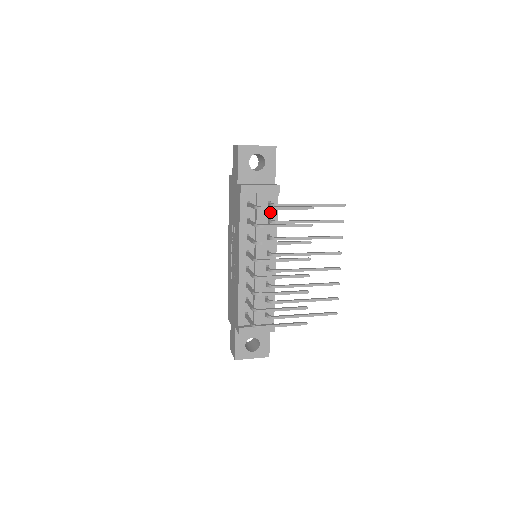
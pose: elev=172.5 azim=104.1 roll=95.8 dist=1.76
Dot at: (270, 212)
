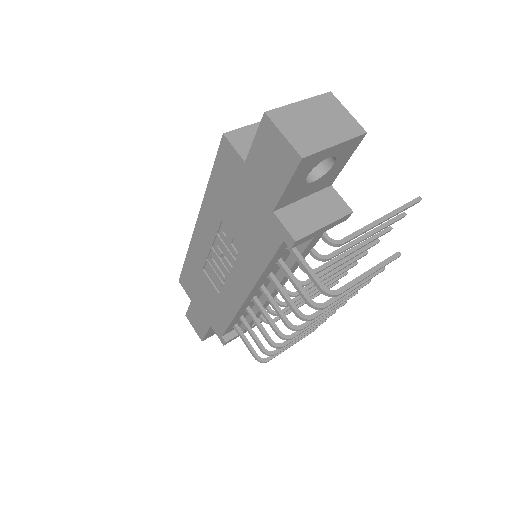
Dot at: occluded
